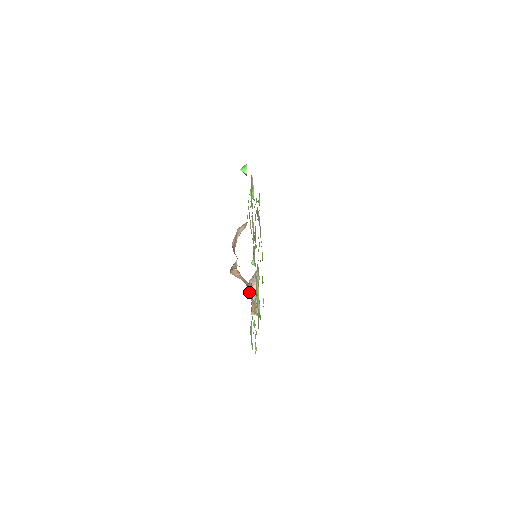
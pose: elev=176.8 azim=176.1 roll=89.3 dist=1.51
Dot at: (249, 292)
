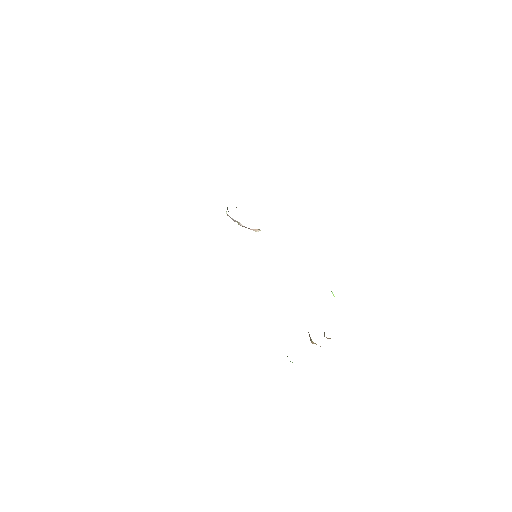
Dot at: occluded
